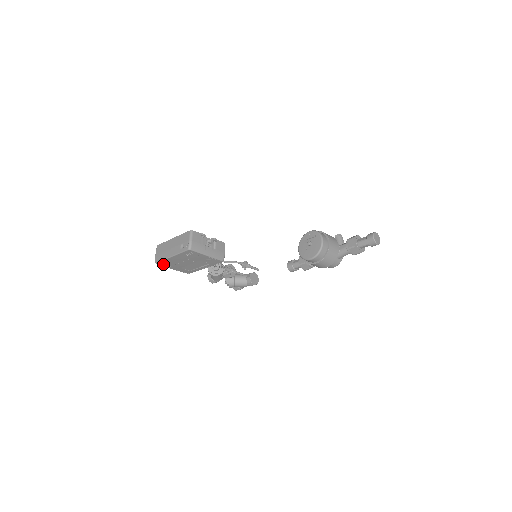
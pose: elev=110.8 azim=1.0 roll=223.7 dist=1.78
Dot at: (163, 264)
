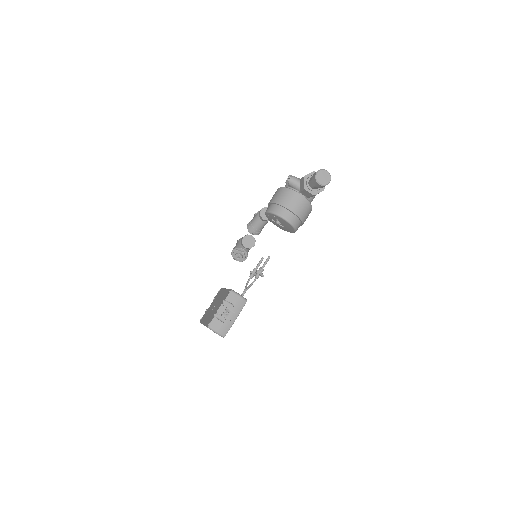
Dot at: occluded
